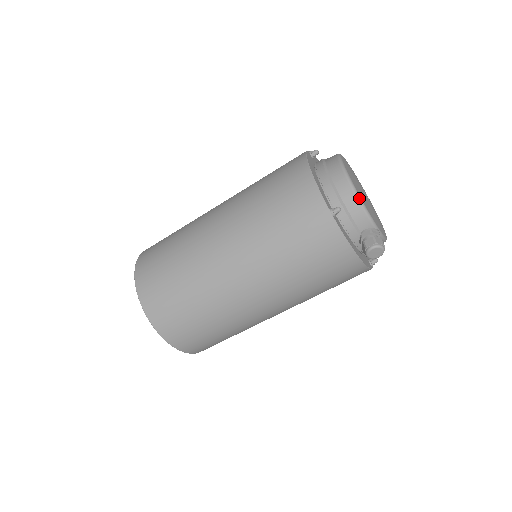
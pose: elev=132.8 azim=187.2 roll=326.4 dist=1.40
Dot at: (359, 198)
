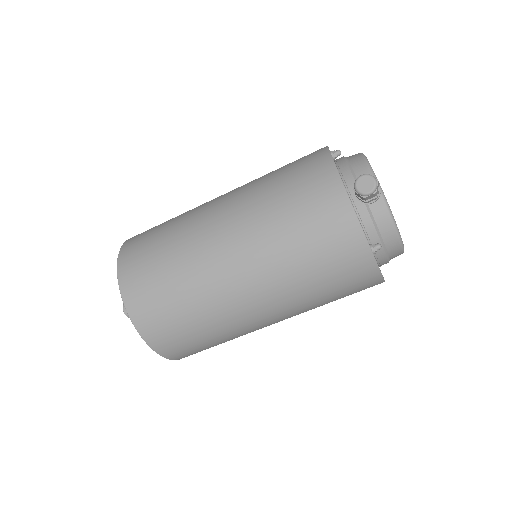
Dot at: (365, 157)
